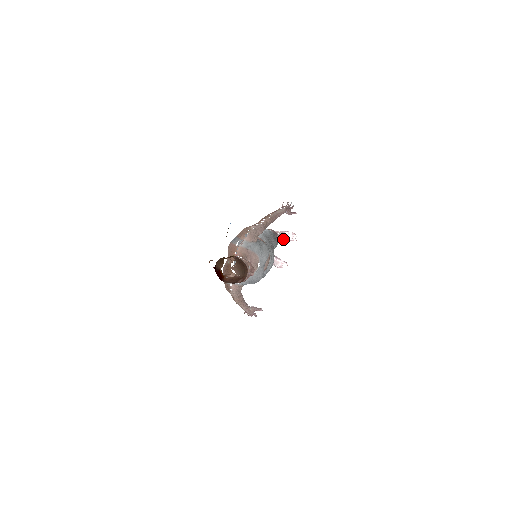
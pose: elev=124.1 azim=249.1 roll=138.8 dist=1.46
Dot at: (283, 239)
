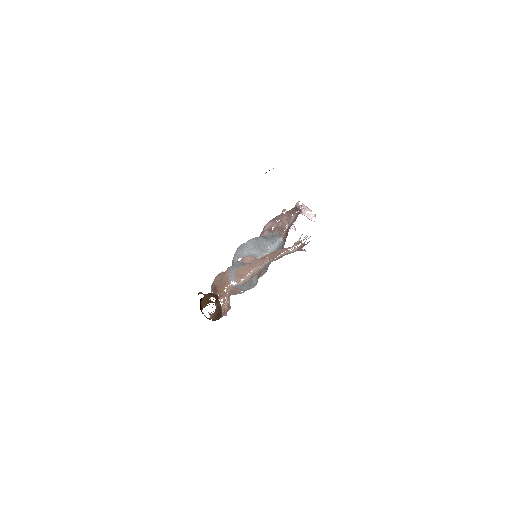
Dot at: (304, 215)
